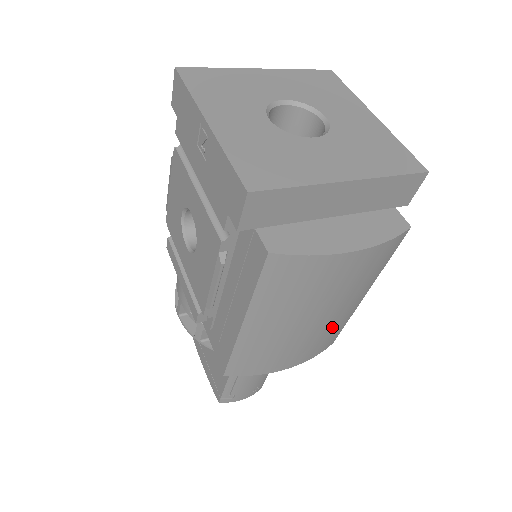
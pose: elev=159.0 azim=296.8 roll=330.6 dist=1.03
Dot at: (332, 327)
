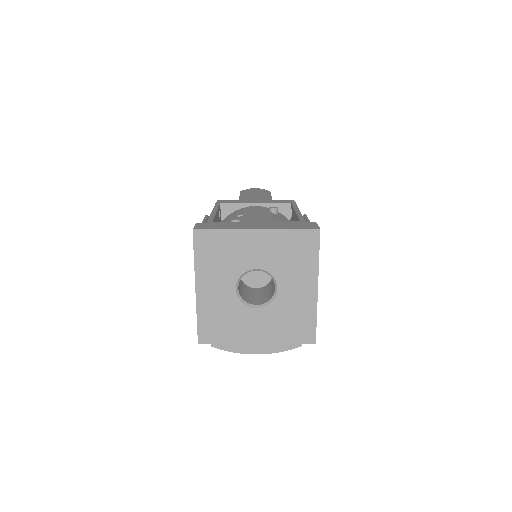
Dot at: occluded
